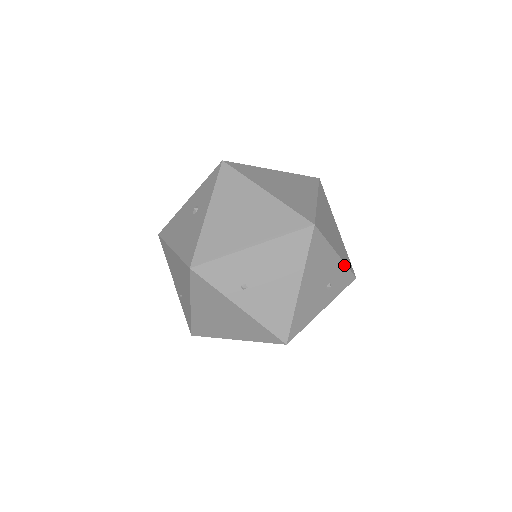
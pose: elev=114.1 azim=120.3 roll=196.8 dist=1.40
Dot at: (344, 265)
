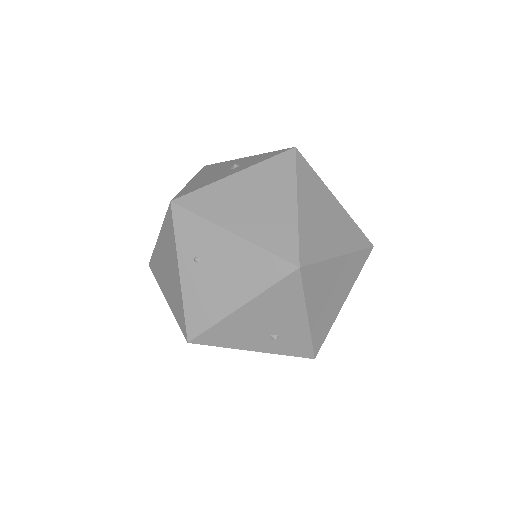
Dot at: (309, 335)
